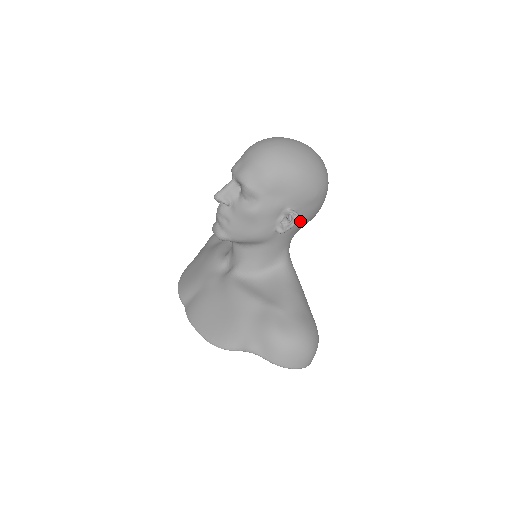
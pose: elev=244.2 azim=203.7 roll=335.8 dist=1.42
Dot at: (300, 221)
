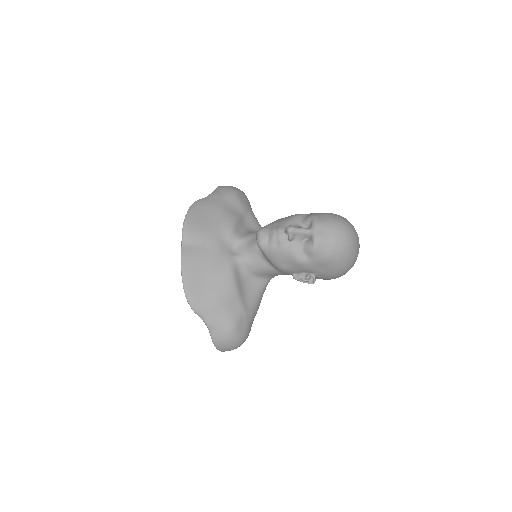
Dot at: occluded
